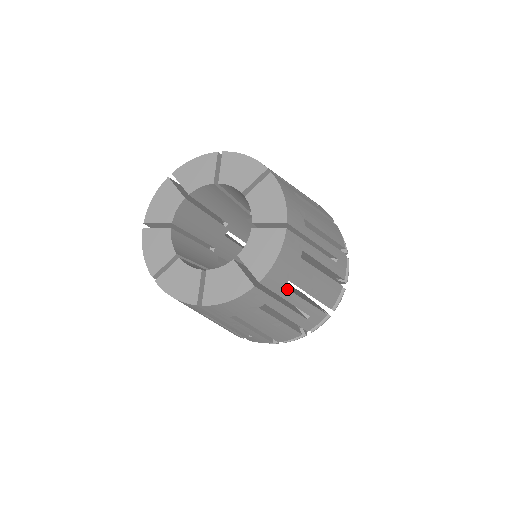
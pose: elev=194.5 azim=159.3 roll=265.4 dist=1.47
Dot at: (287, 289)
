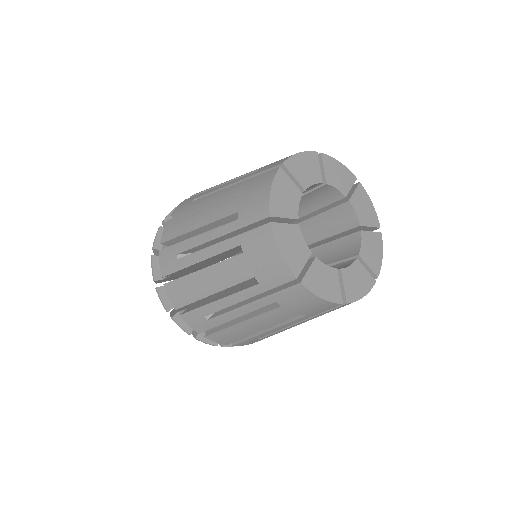
Dot at: (318, 316)
